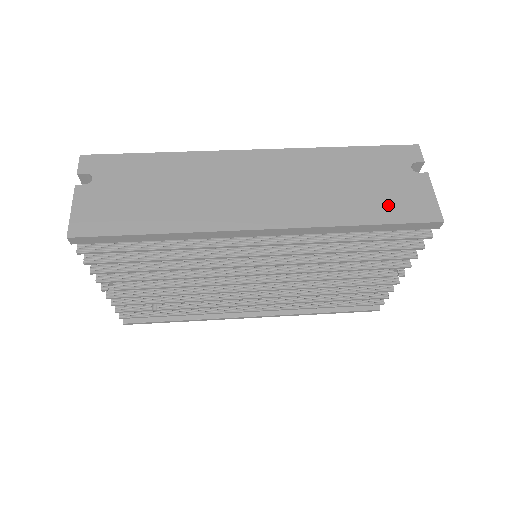
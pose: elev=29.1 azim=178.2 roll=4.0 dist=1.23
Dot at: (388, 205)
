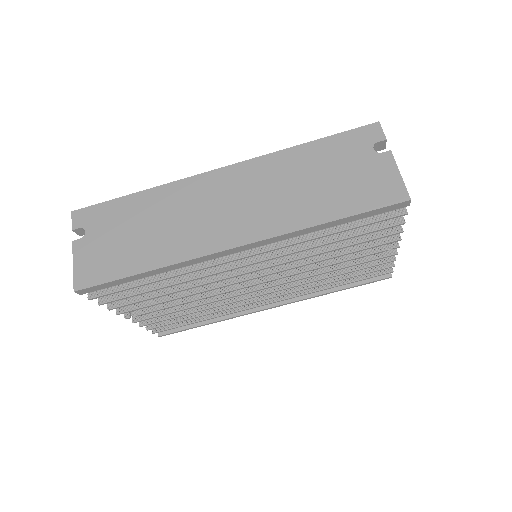
Dot at: (353, 195)
